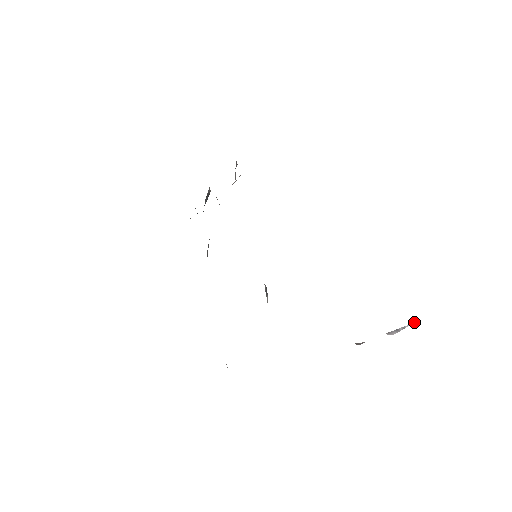
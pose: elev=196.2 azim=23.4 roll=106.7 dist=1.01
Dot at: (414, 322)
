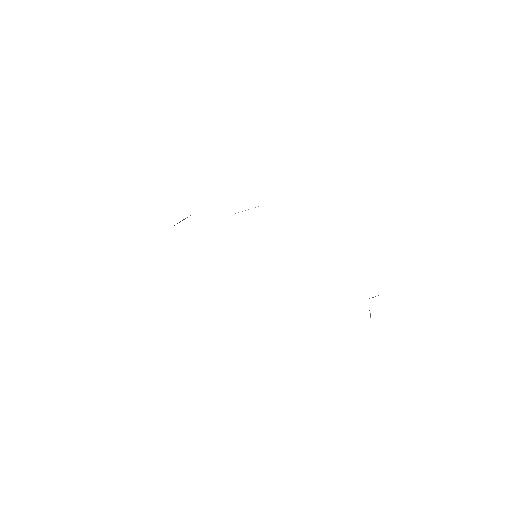
Dot at: occluded
